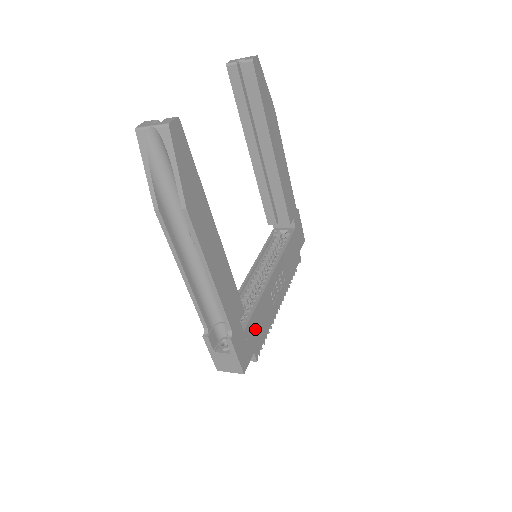
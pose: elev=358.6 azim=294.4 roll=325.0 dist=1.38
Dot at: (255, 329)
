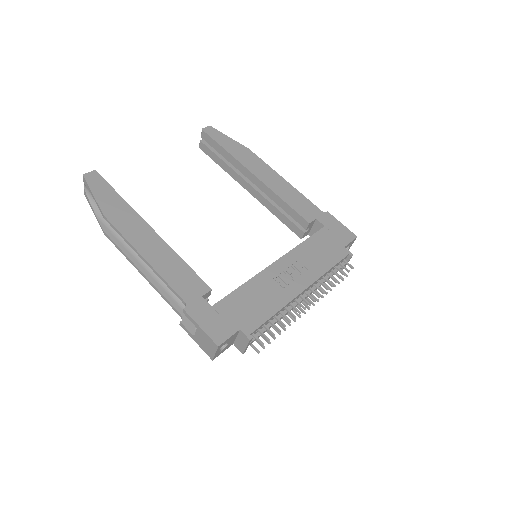
Dot at: (239, 308)
